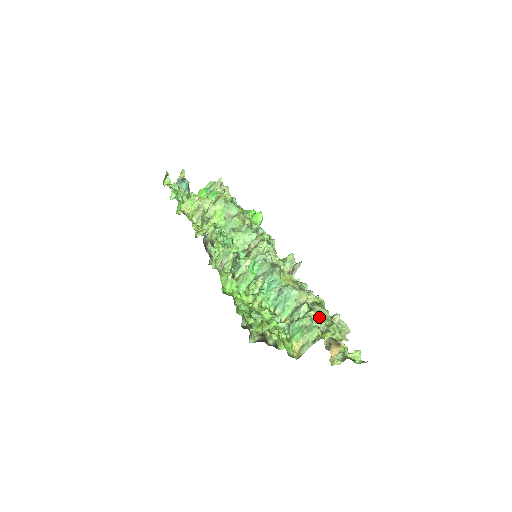
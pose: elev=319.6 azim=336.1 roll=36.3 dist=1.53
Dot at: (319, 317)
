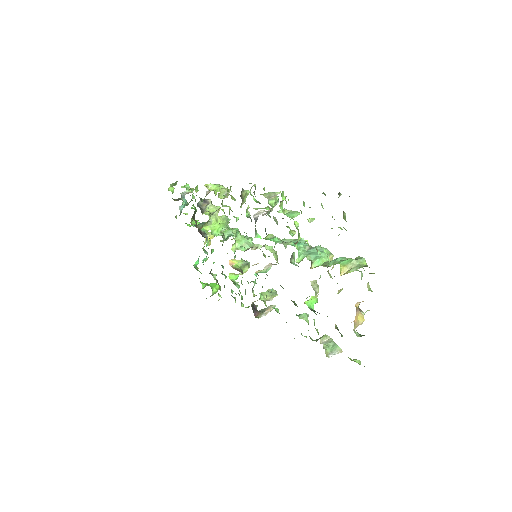
Dot at: occluded
